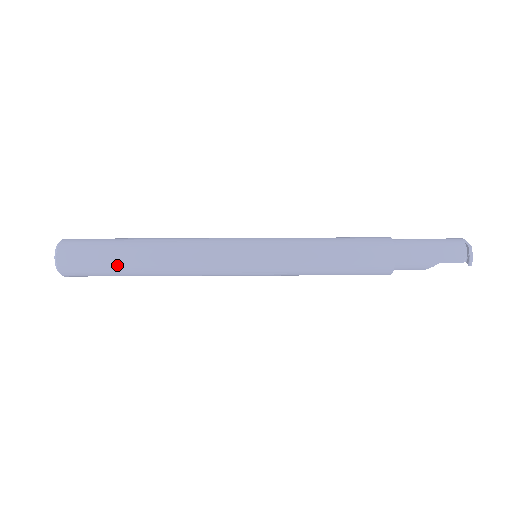
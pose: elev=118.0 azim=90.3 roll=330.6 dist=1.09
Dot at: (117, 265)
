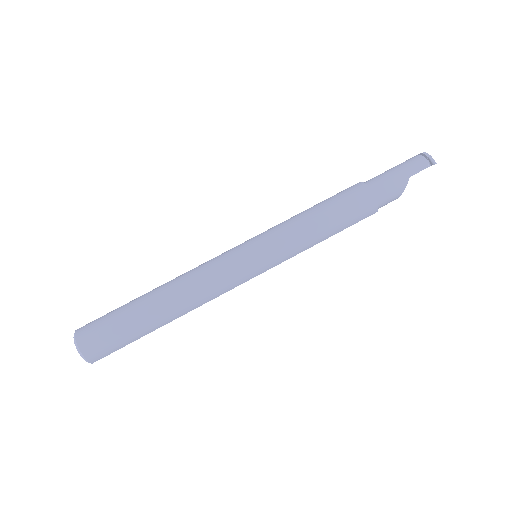
Dot at: (134, 319)
